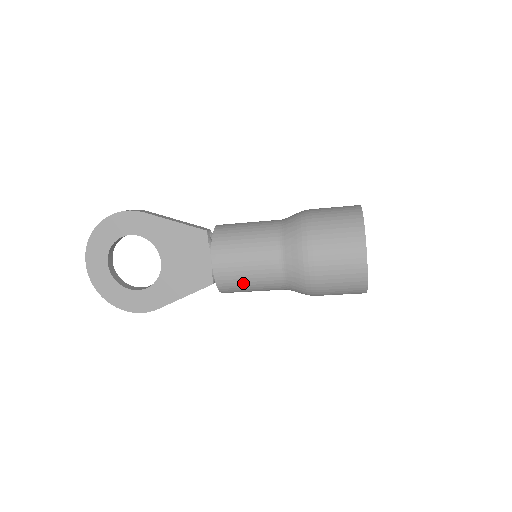
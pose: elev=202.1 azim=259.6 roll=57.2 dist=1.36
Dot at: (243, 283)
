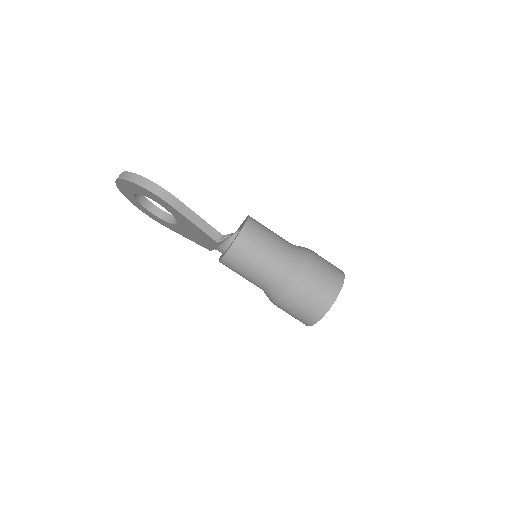
Dot at: (266, 229)
